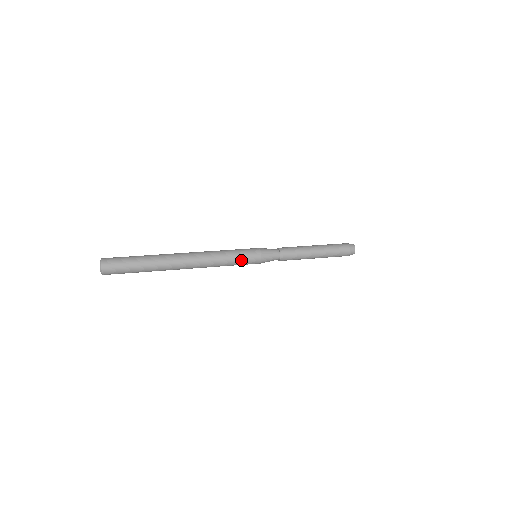
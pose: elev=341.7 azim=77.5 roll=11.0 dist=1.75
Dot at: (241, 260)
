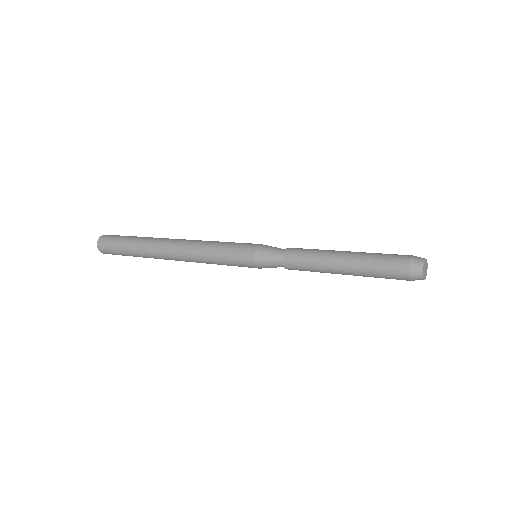
Dot at: (229, 251)
